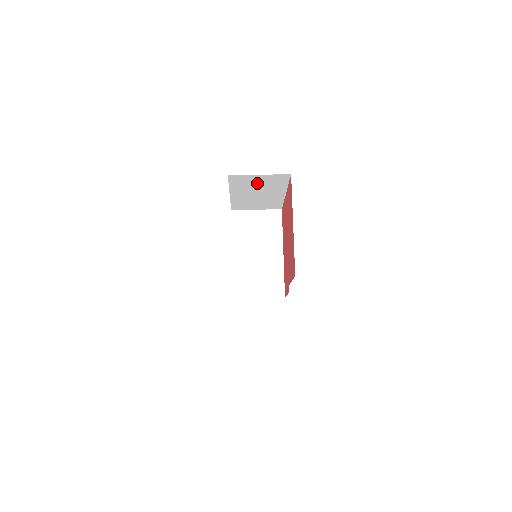
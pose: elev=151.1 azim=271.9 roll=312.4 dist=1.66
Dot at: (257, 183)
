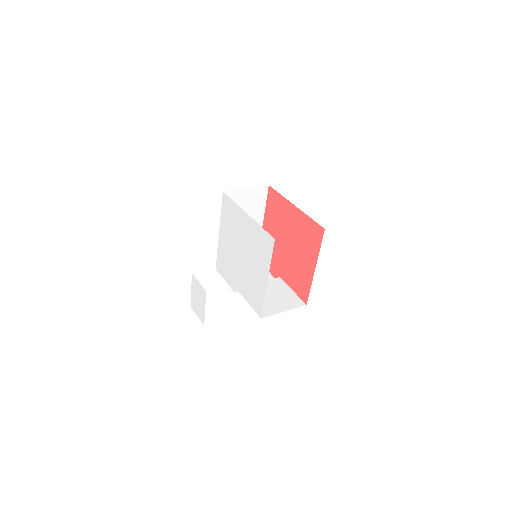
Dot at: occluded
